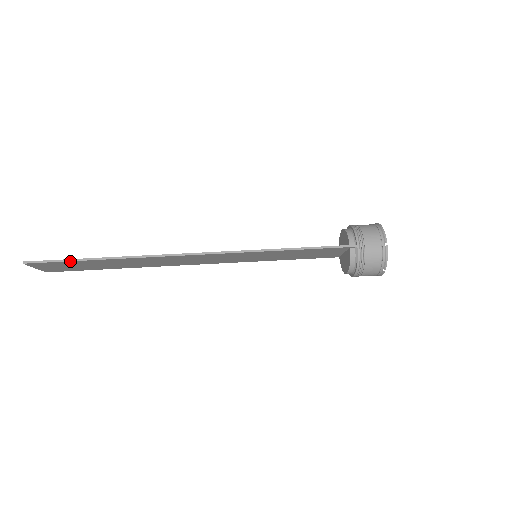
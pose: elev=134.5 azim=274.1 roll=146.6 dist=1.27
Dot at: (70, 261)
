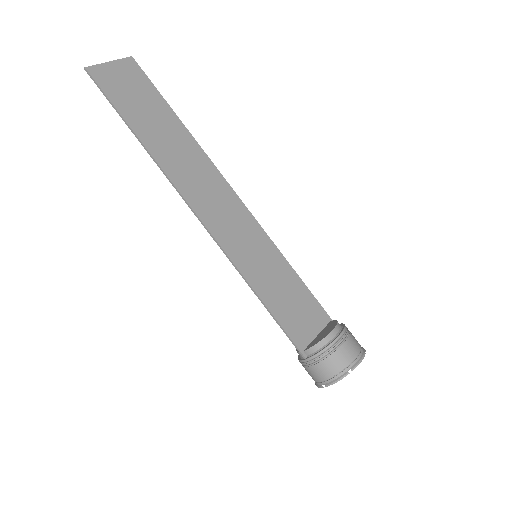
Dot at: (115, 108)
